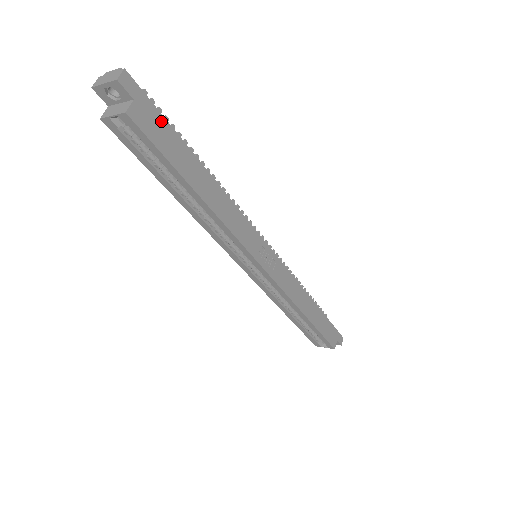
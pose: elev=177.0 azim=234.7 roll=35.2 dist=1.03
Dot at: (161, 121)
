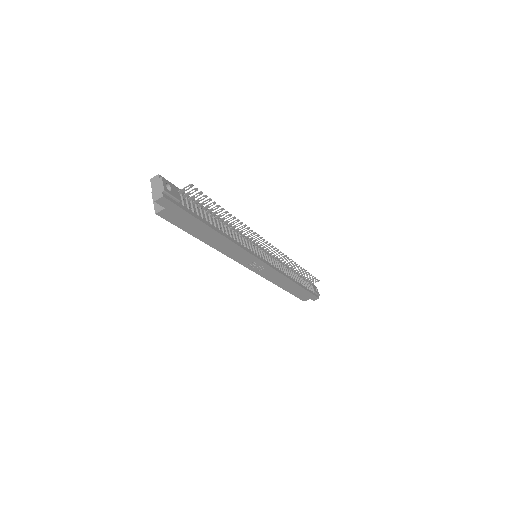
Dot at: (185, 215)
